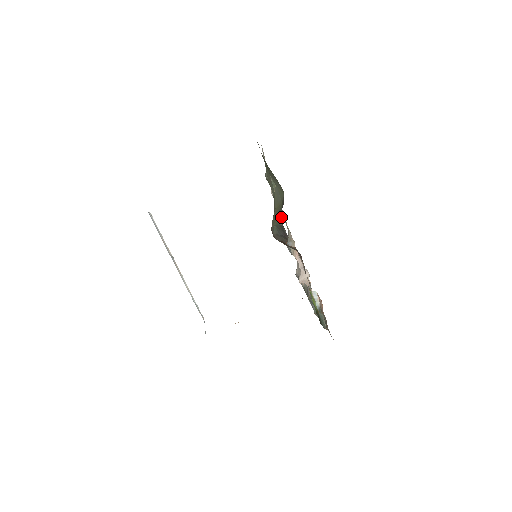
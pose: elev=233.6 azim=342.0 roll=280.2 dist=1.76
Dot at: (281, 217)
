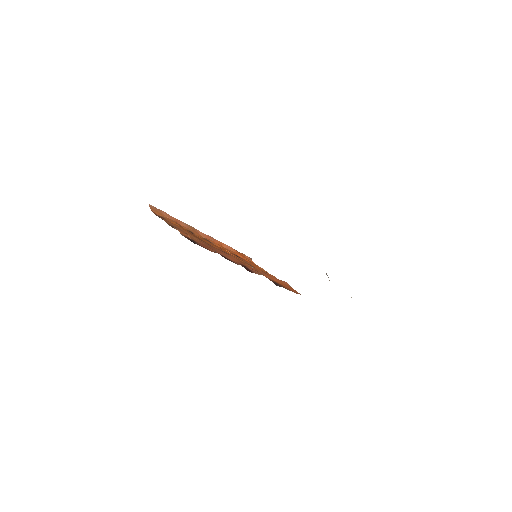
Dot at: occluded
